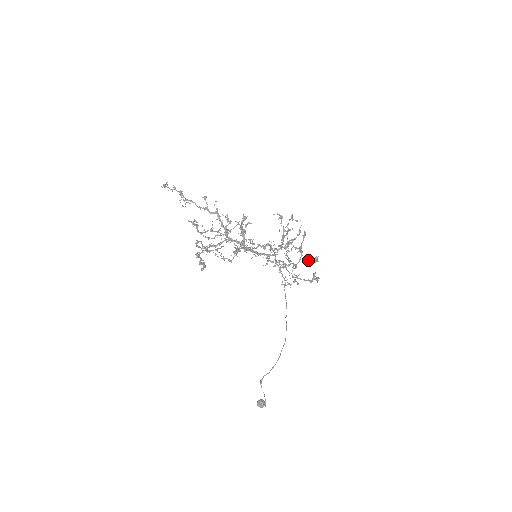
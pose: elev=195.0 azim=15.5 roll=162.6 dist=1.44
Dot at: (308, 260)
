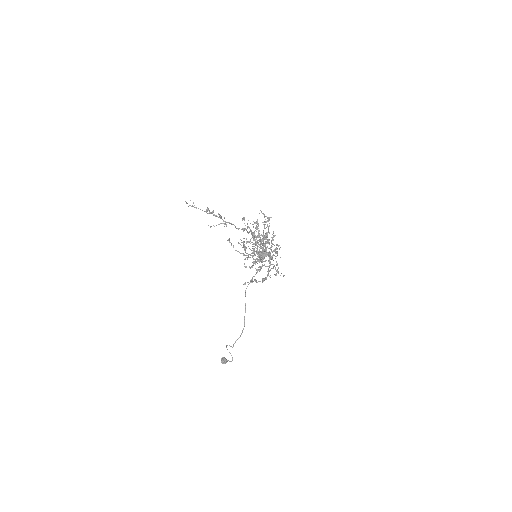
Dot at: occluded
